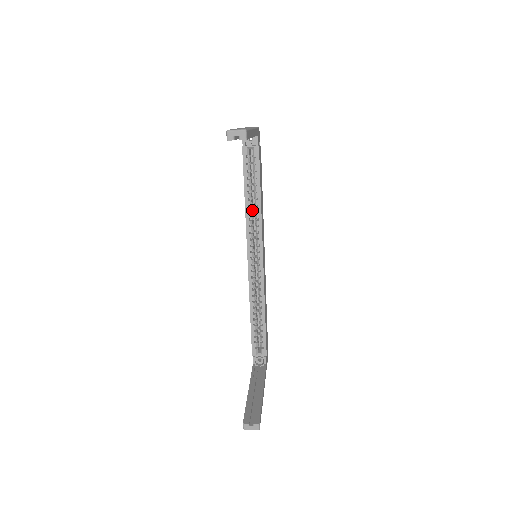
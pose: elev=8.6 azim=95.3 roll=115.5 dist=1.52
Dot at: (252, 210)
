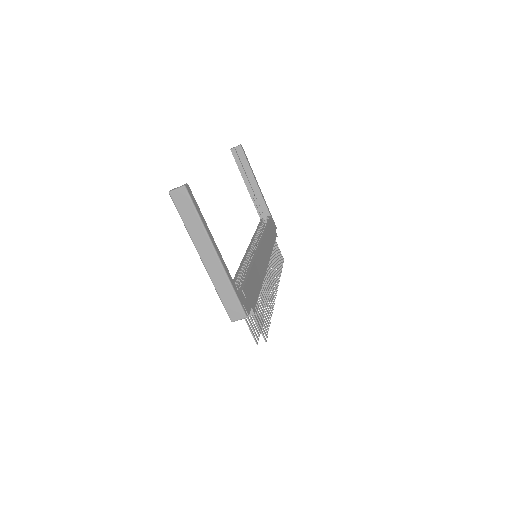
Dot at: occluded
